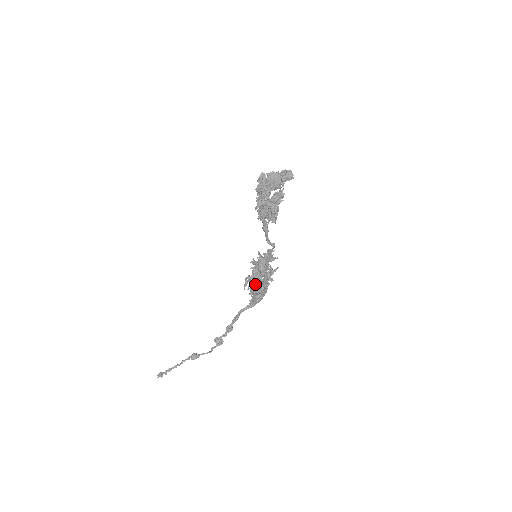
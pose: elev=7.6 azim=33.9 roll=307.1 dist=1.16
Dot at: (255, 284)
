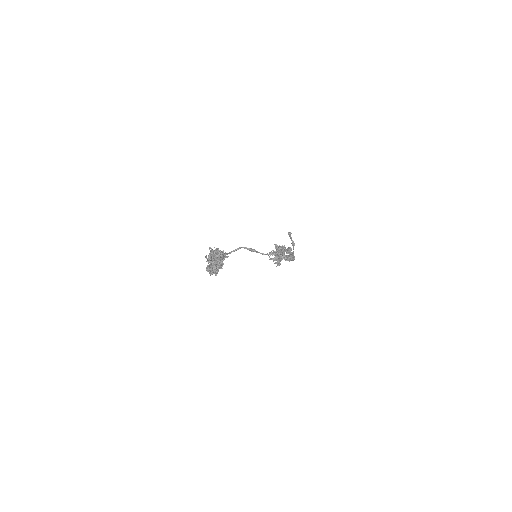
Dot at: (273, 259)
